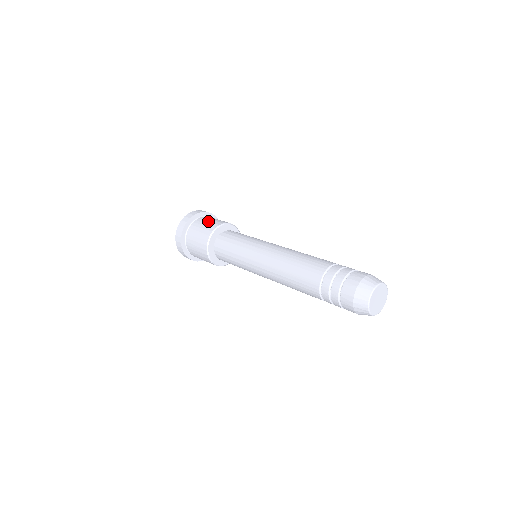
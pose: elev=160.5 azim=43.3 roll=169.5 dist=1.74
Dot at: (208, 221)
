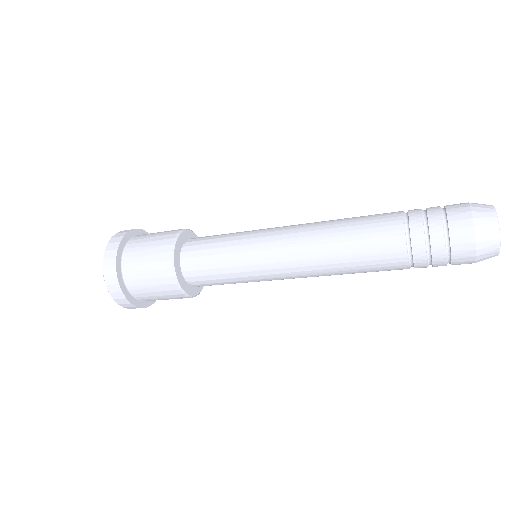
Dot at: (150, 241)
